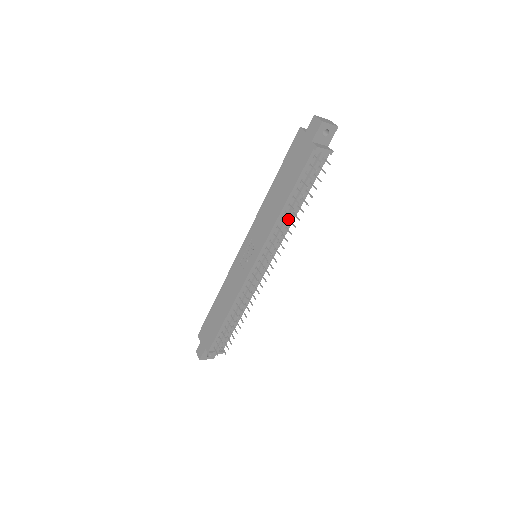
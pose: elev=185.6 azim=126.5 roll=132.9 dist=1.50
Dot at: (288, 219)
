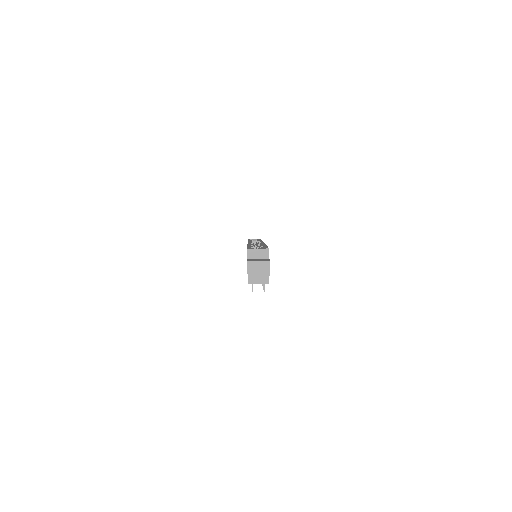
Dot at: occluded
